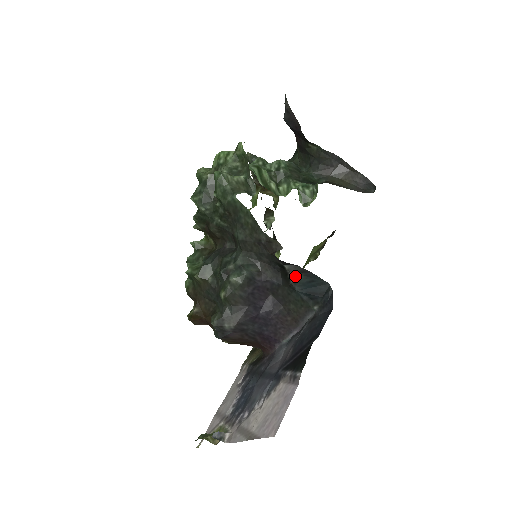
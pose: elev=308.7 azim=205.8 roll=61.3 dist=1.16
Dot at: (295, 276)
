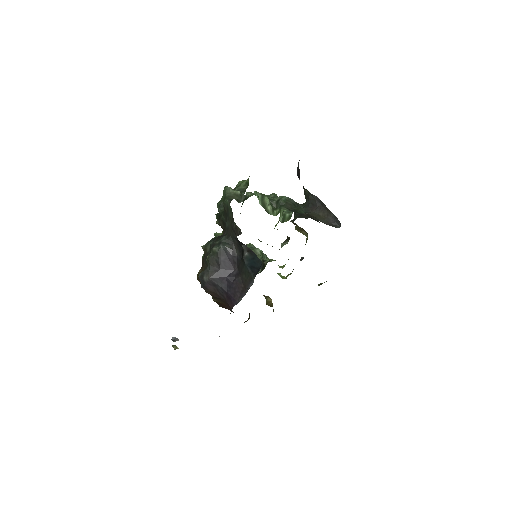
Dot at: (246, 253)
